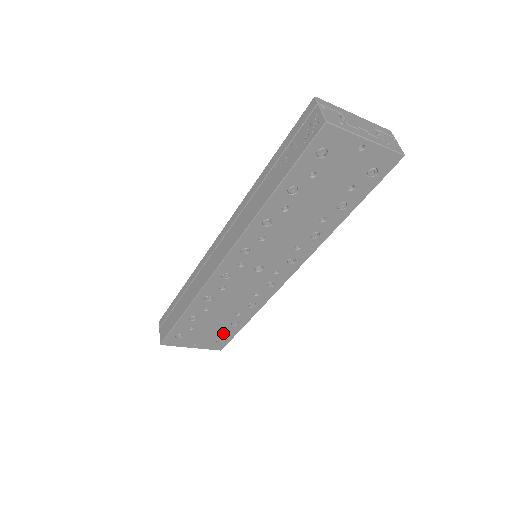
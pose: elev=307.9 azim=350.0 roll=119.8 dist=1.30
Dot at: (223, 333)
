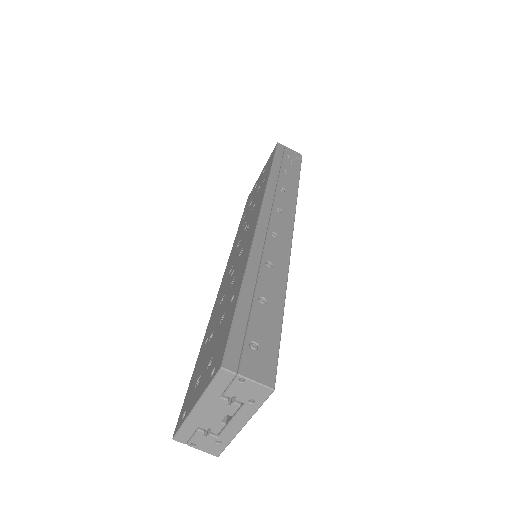
Dot at: occluded
